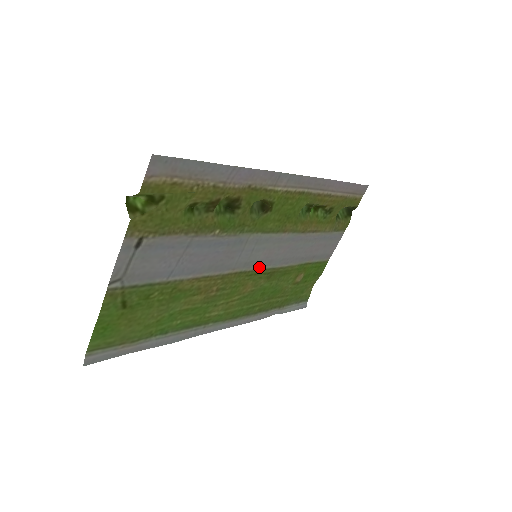
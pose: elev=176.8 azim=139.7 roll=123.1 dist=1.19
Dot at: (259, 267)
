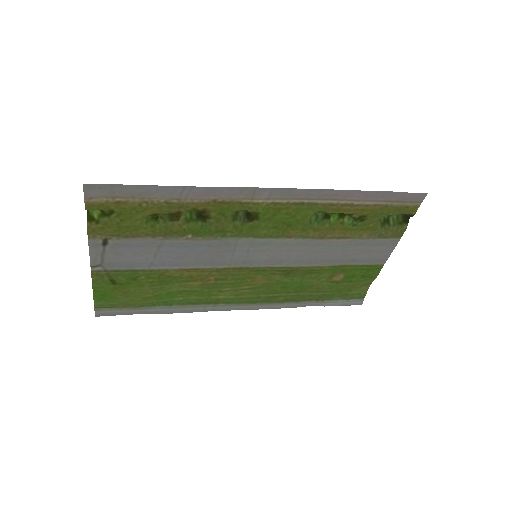
Dot at: (266, 265)
